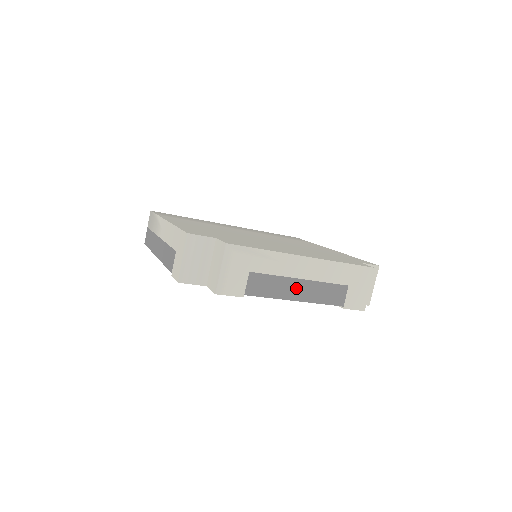
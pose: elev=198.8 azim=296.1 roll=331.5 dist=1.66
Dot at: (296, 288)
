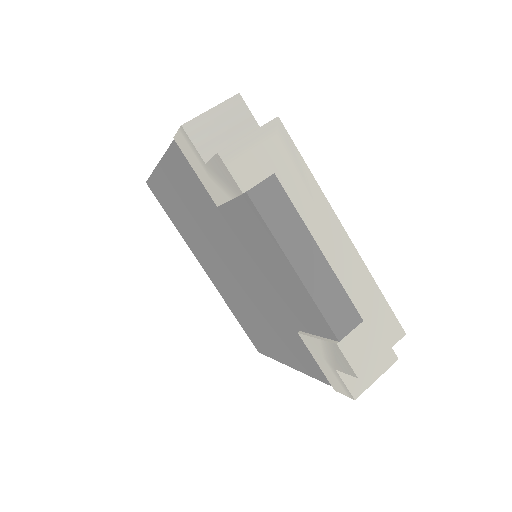
Dot at: (306, 253)
